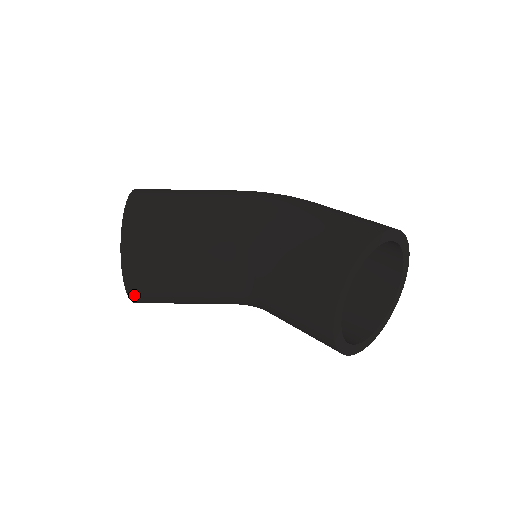
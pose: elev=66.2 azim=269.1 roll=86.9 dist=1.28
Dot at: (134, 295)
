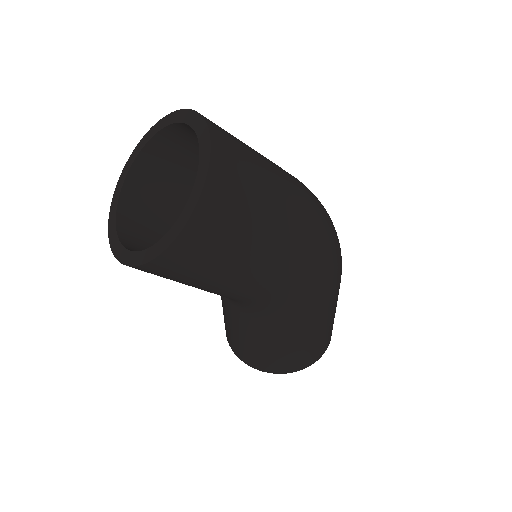
Dot at: occluded
